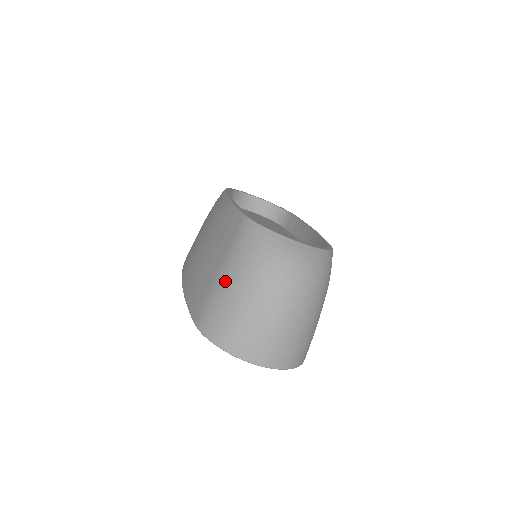
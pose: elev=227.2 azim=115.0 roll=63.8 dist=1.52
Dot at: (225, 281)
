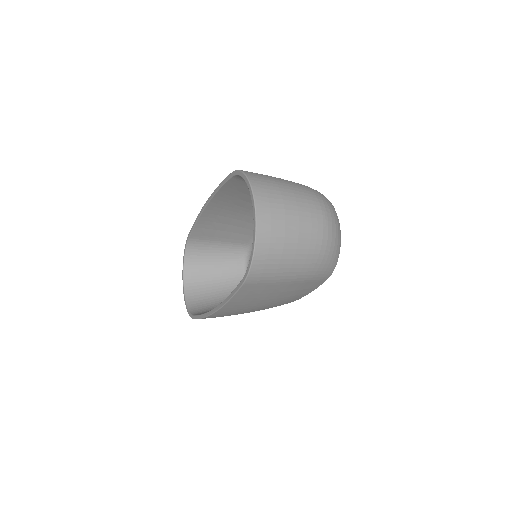
Dot at: occluded
